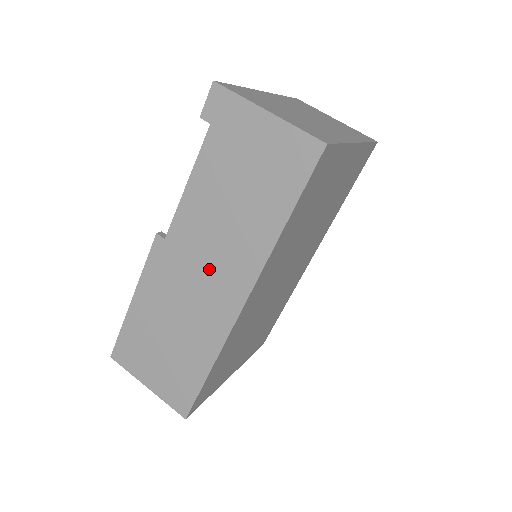
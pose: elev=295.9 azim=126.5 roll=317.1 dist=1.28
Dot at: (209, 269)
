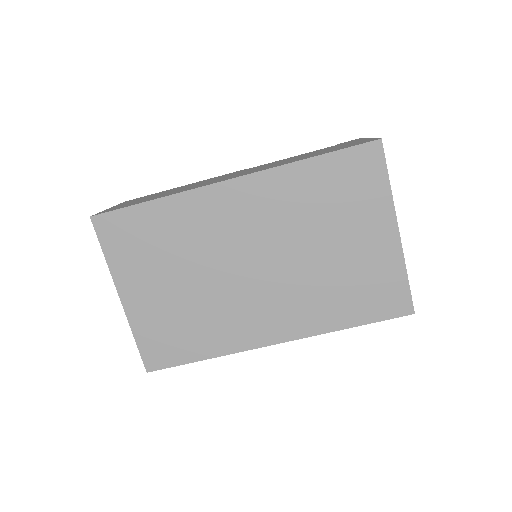
Dot at: occluded
